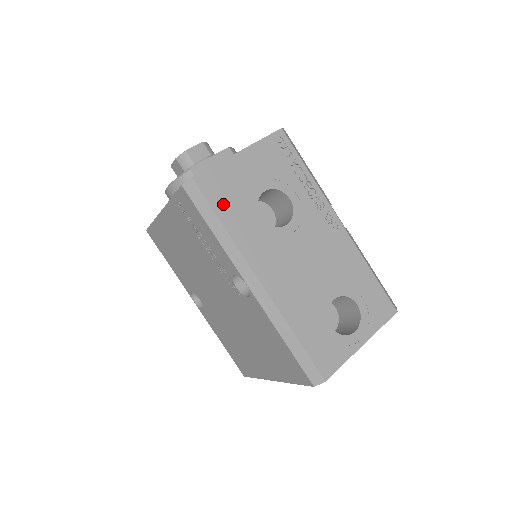
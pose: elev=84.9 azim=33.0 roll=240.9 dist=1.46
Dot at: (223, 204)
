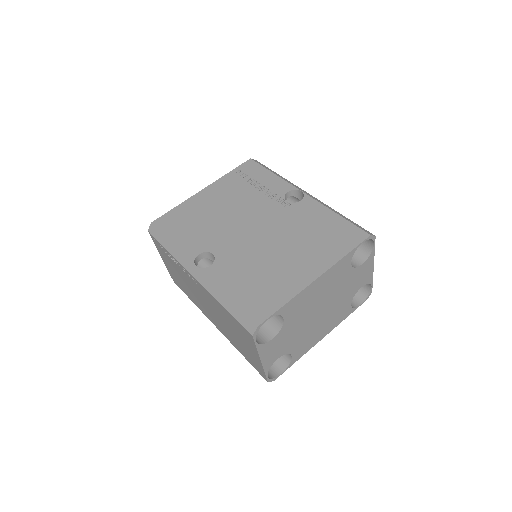
Dot at: occluded
